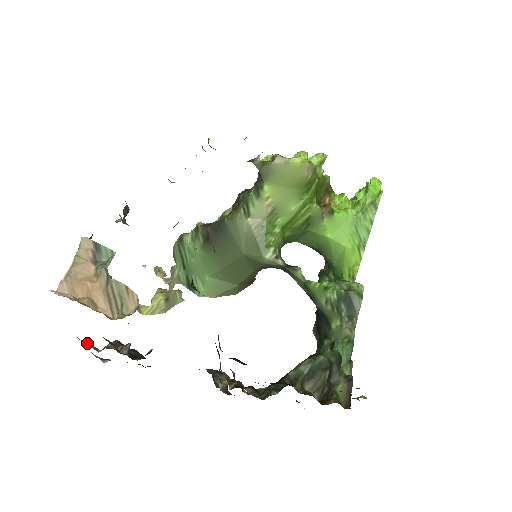
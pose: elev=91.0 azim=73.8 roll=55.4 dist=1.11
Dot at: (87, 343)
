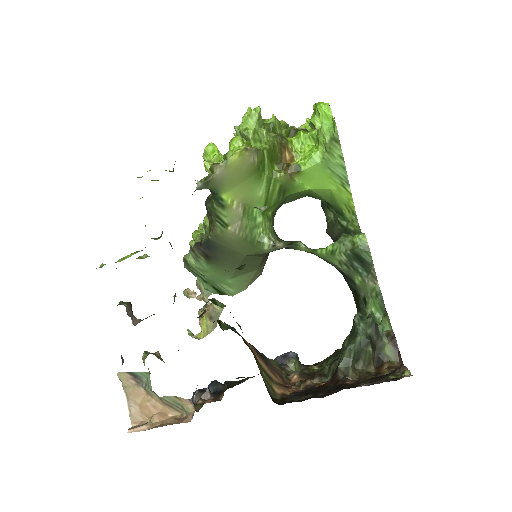
Dot at: occluded
